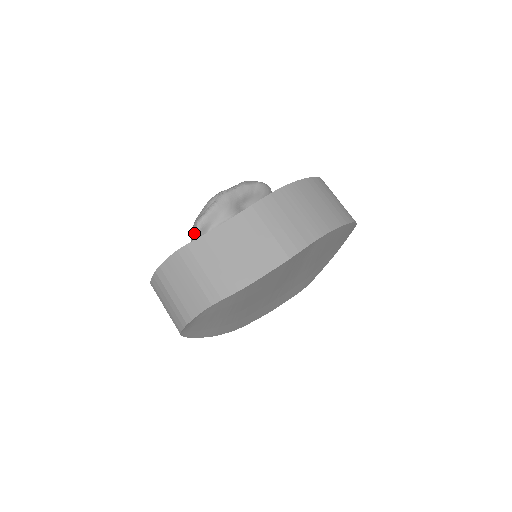
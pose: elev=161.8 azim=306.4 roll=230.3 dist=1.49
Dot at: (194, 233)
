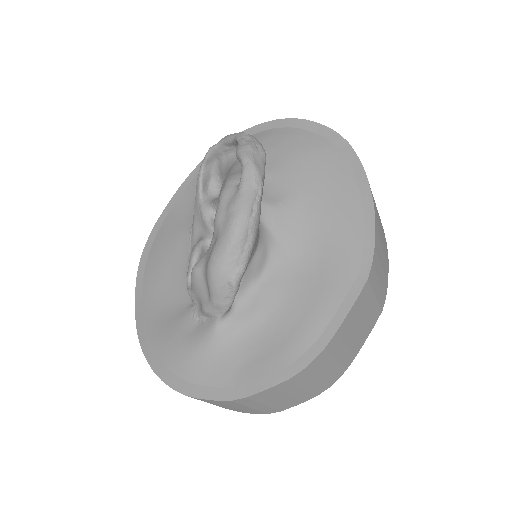
Dot at: (228, 298)
